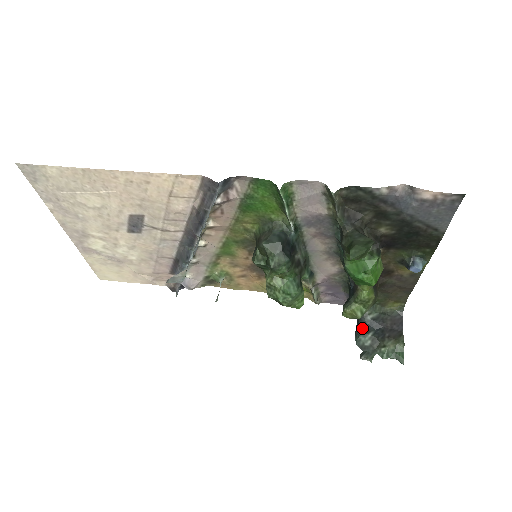
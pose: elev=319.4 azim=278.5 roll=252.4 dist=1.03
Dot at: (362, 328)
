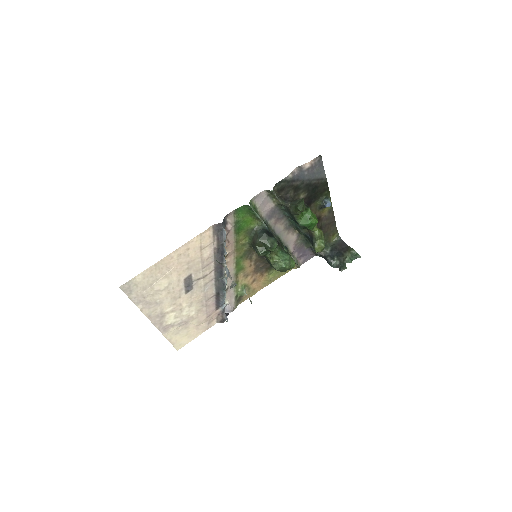
Dot at: (329, 258)
